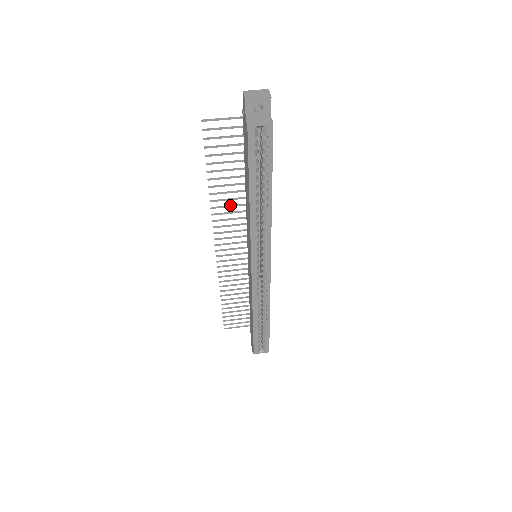
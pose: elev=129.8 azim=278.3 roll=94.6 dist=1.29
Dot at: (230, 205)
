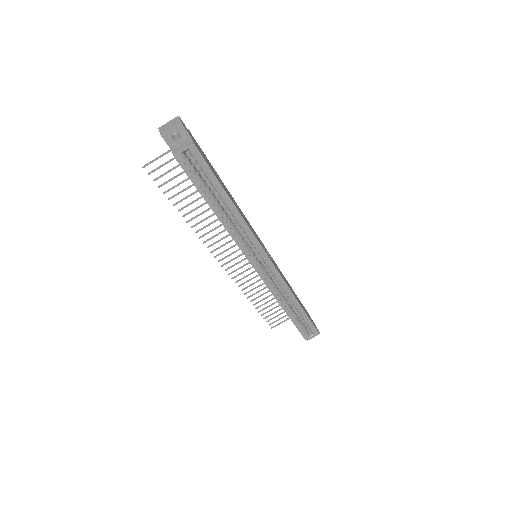
Dot at: (210, 223)
